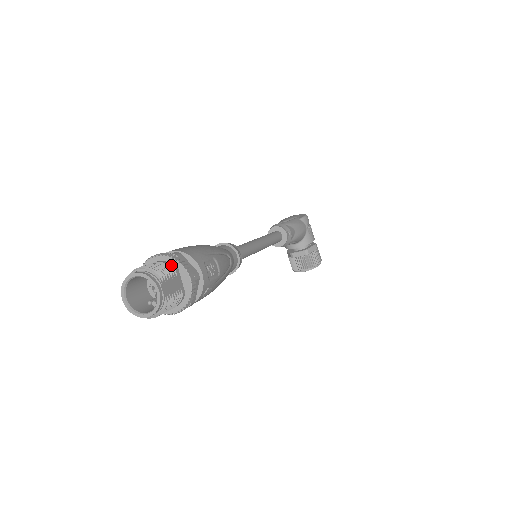
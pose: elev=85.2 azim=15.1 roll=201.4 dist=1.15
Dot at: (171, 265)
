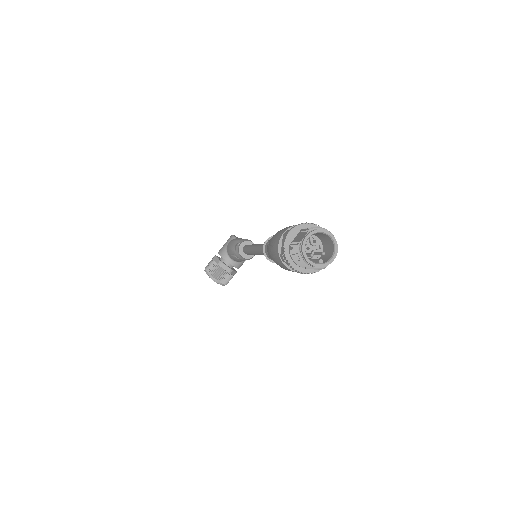
Dot at: occluded
